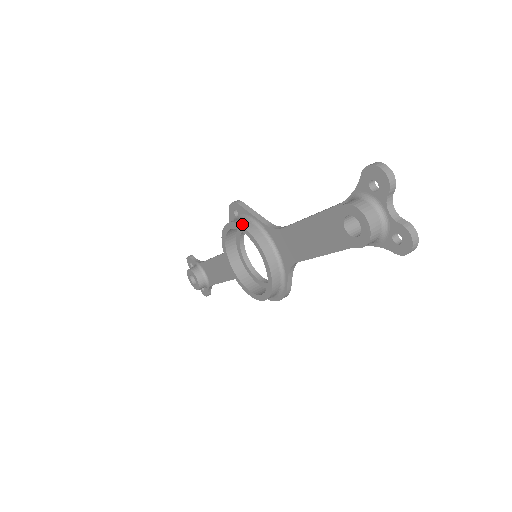
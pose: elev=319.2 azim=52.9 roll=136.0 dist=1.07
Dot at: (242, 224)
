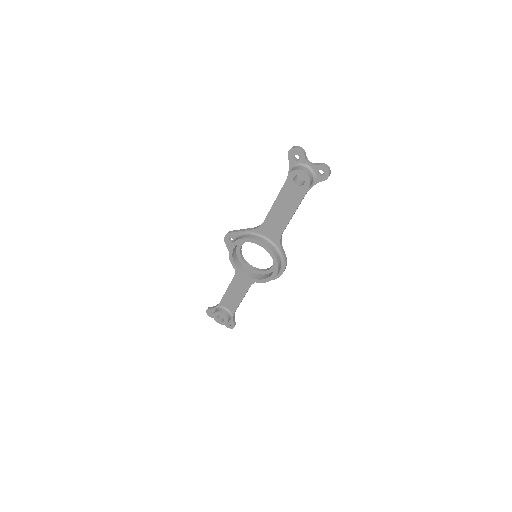
Dot at: (240, 238)
